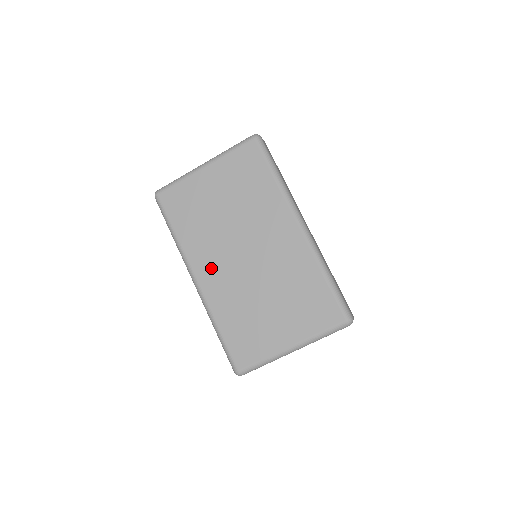
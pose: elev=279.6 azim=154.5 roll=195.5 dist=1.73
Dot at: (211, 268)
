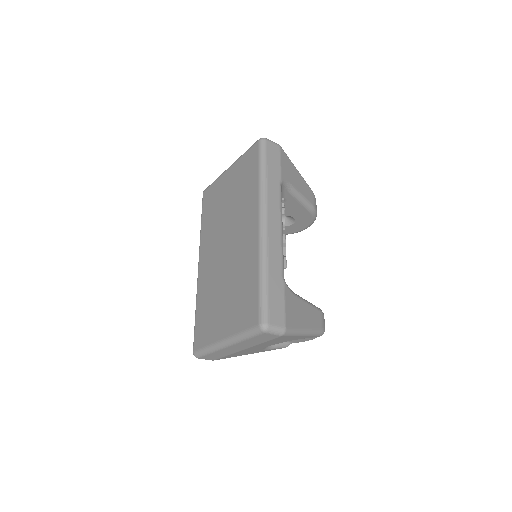
Dot at: (207, 256)
